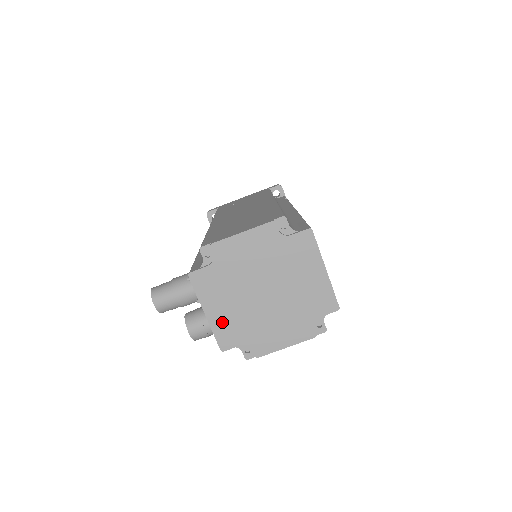
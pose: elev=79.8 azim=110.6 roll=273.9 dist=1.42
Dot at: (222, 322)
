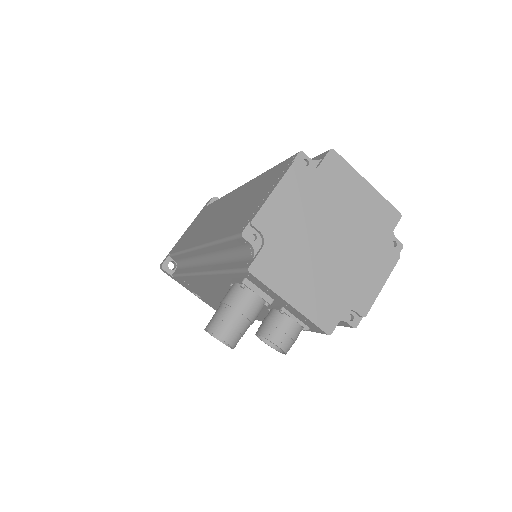
Dot at: (311, 302)
